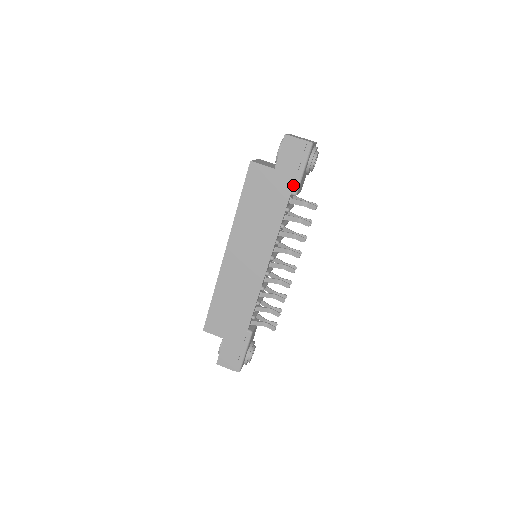
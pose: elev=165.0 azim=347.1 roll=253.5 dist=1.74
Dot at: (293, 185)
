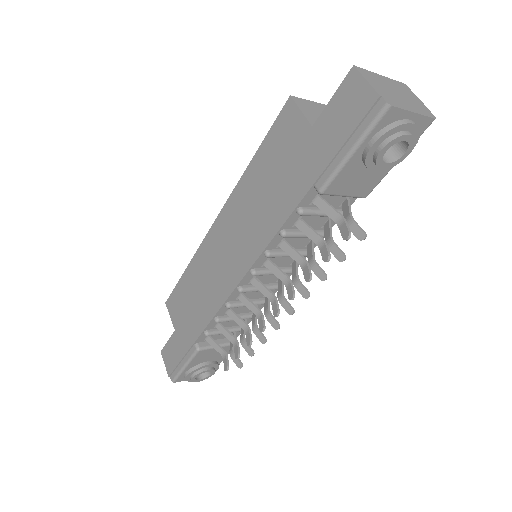
Dot at: (323, 172)
